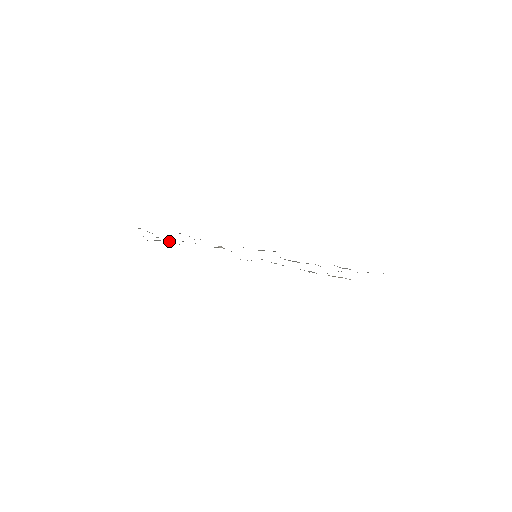
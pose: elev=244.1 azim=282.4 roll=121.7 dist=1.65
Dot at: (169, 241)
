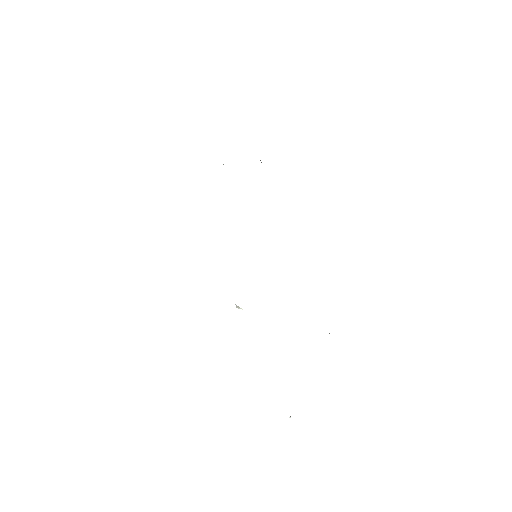
Dot at: occluded
